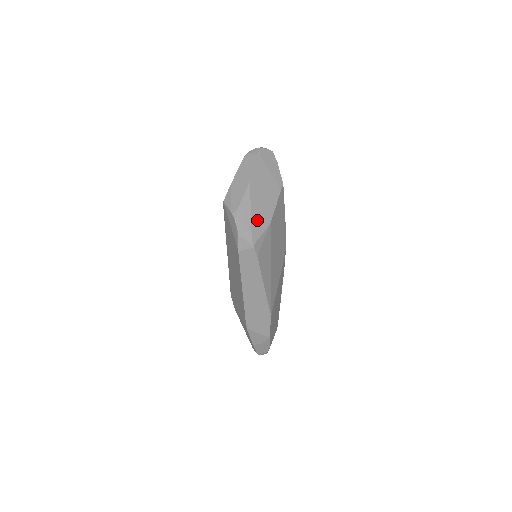
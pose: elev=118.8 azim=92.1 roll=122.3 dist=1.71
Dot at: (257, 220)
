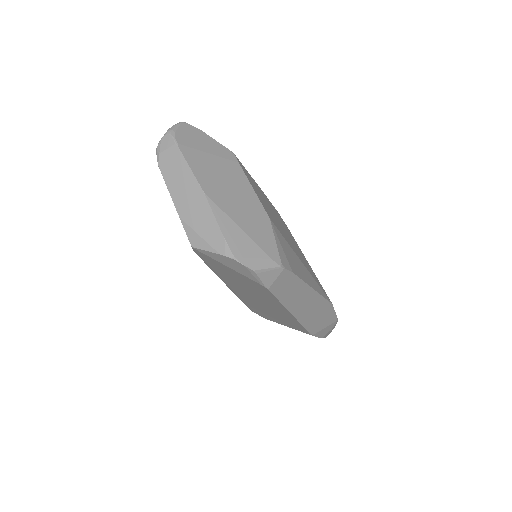
Dot at: (256, 232)
